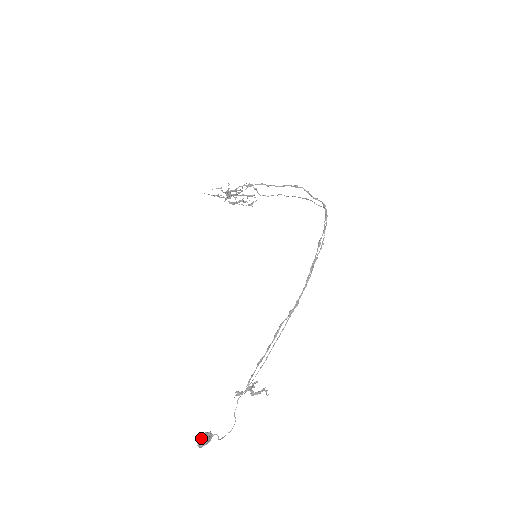
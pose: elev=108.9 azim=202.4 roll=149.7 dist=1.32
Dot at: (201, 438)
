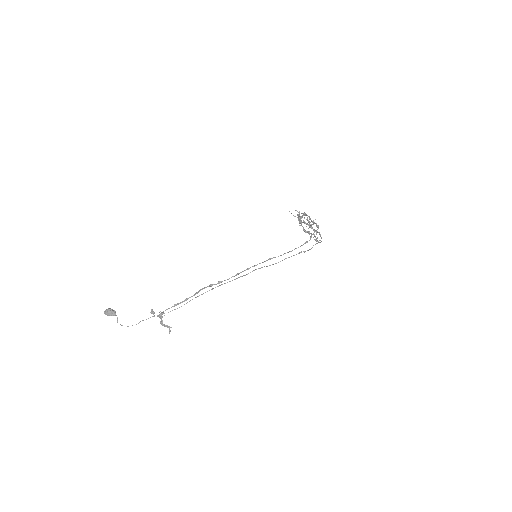
Dot at: (108, 308)
